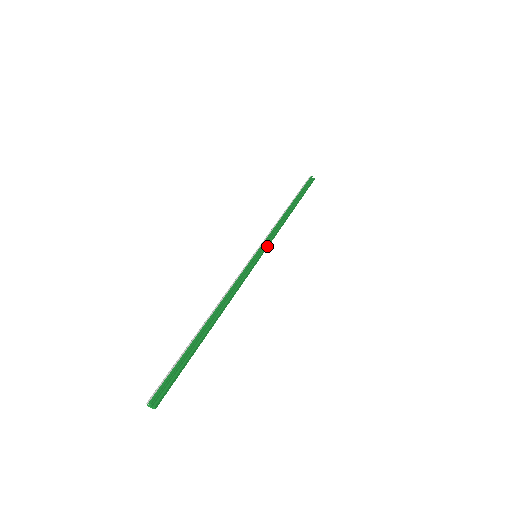
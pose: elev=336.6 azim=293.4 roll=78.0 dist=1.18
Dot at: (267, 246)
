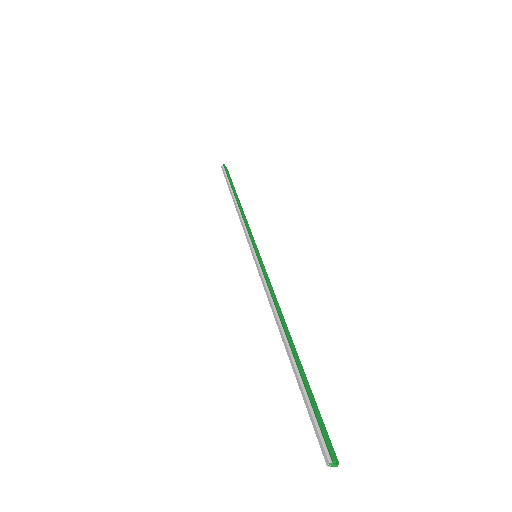
Dot at: (255, 244)
